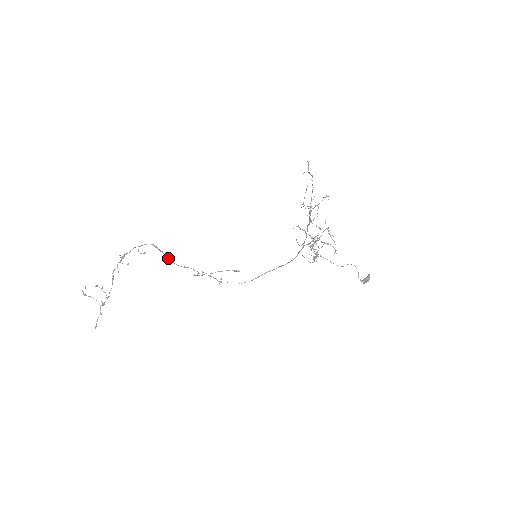
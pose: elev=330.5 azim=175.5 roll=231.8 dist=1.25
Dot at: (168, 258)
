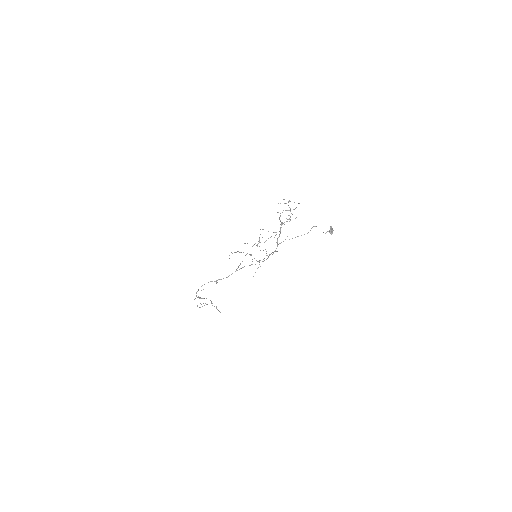
Dot at: (215, 281)
